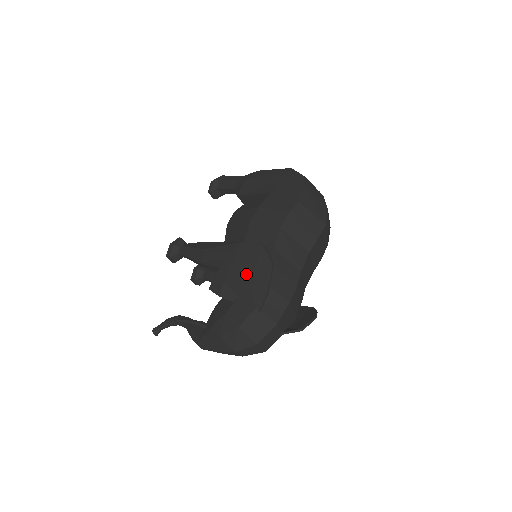
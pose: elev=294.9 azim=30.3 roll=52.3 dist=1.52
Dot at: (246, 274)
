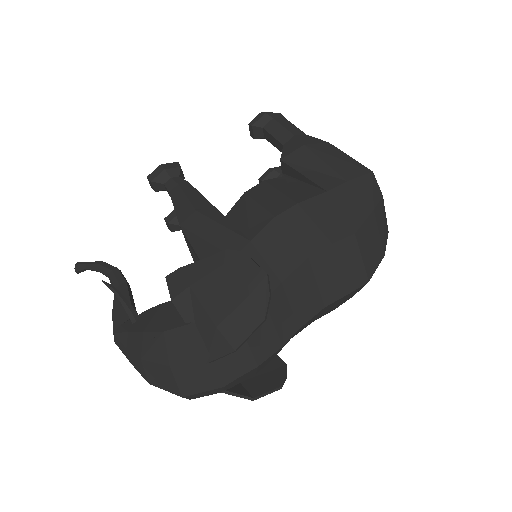
Dot at: (223, 301)
